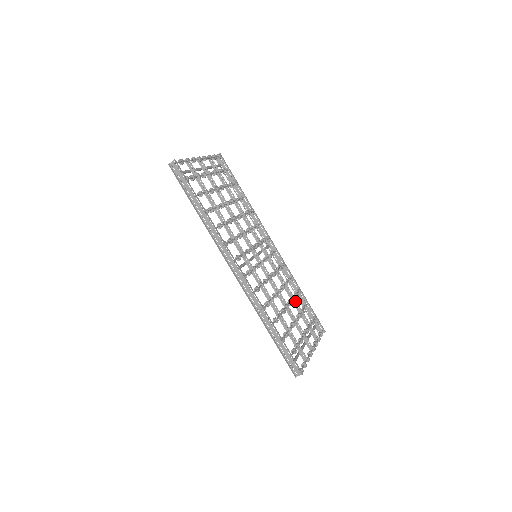
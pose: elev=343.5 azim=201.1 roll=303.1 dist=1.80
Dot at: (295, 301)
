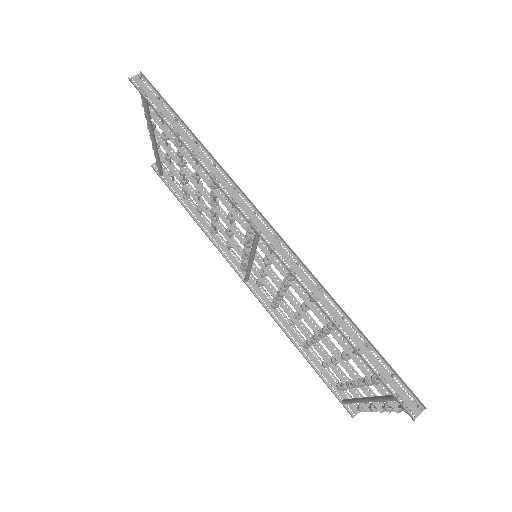
Dot at: (317, 343)
